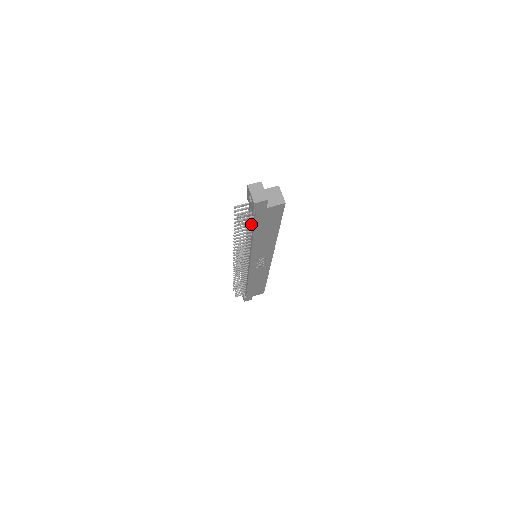
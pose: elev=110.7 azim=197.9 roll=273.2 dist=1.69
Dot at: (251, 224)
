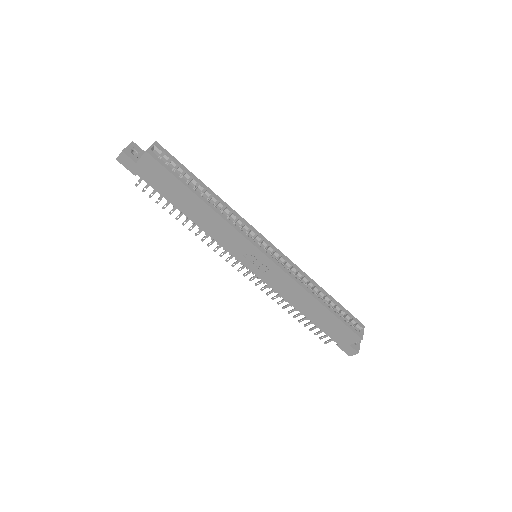
Dot at: (163, 194)
